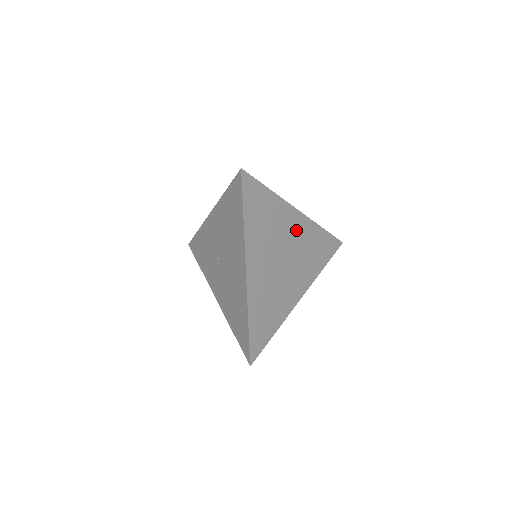
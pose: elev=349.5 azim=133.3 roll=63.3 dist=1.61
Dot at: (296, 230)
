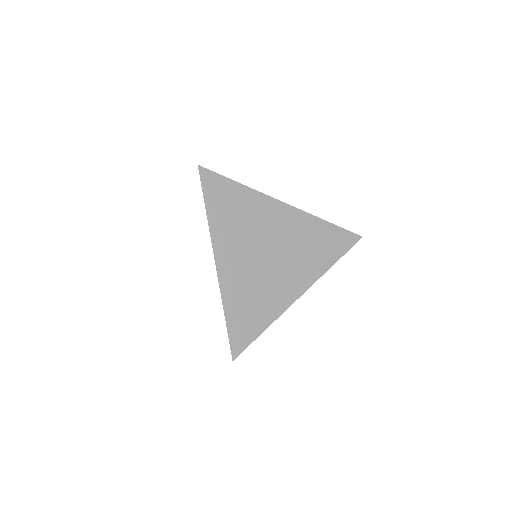
Dot at: (283, 222)
